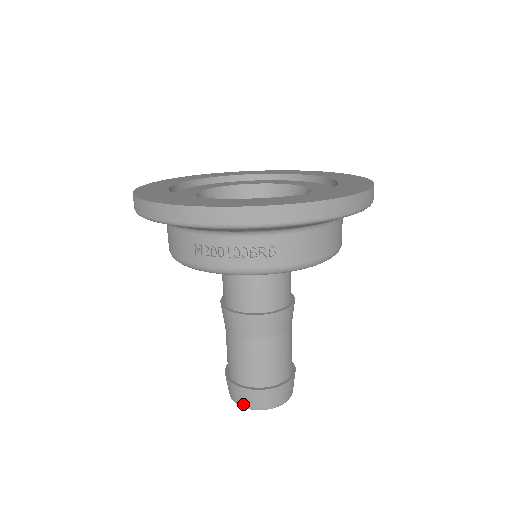
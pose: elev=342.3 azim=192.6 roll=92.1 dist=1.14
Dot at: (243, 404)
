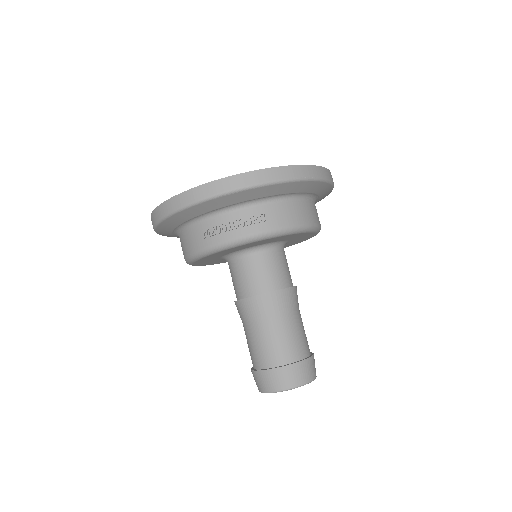
Dot at: (272, 388)
